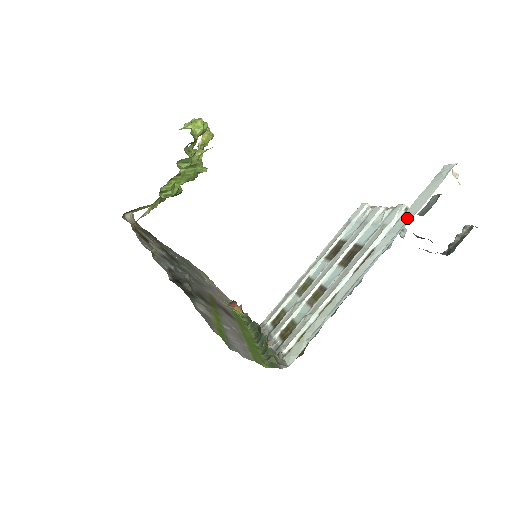
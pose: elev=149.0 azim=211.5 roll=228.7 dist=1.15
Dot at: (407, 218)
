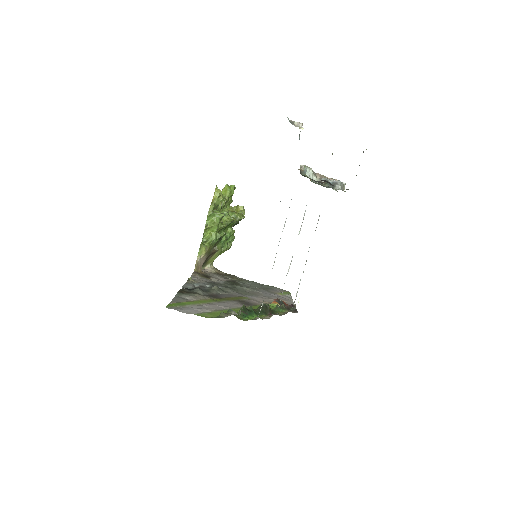
Dot at: occluded
